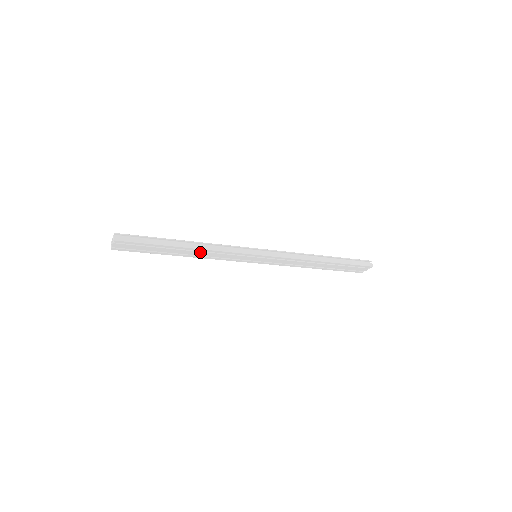
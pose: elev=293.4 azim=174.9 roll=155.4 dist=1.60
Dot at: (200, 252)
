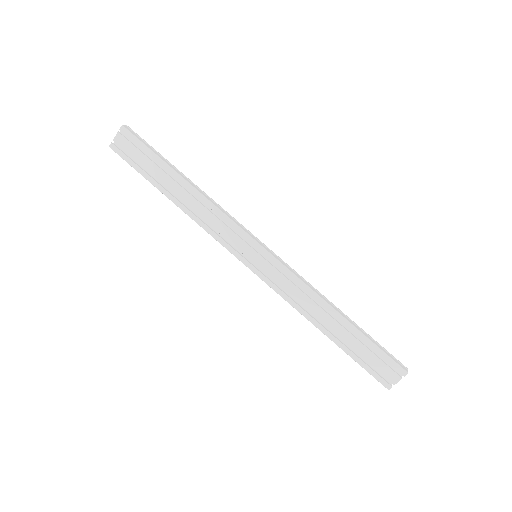
Dot at: (197, 202)
